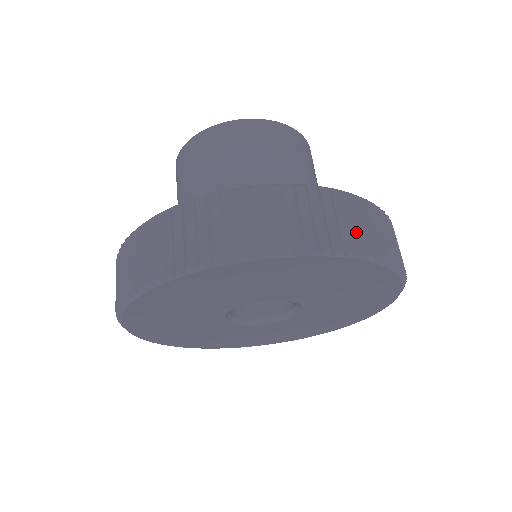
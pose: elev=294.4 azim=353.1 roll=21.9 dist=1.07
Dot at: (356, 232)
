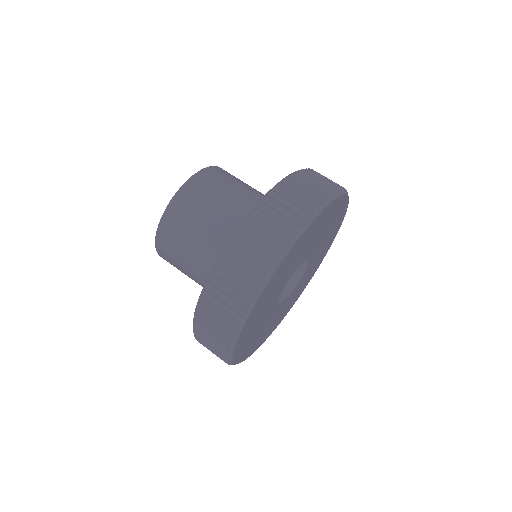
Dot at: (286, 221)
